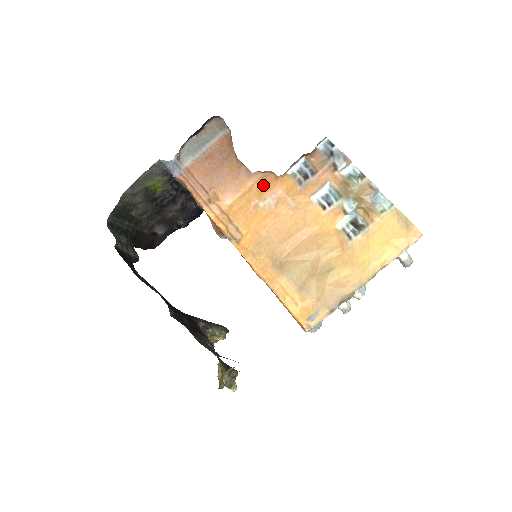
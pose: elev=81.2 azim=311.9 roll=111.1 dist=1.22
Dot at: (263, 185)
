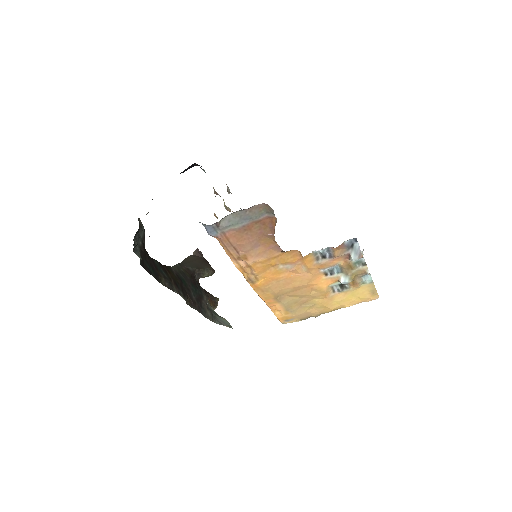
Dot at: (288, 257)
